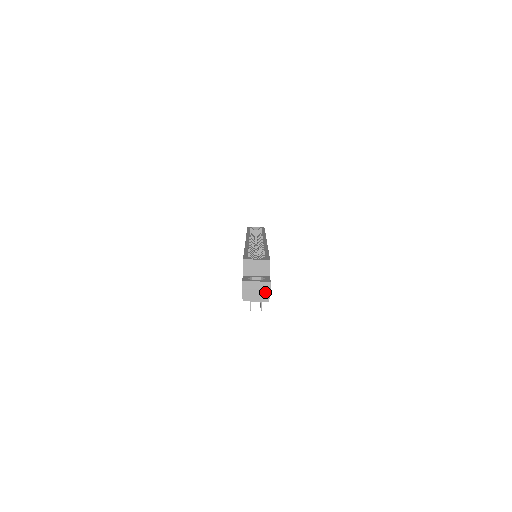
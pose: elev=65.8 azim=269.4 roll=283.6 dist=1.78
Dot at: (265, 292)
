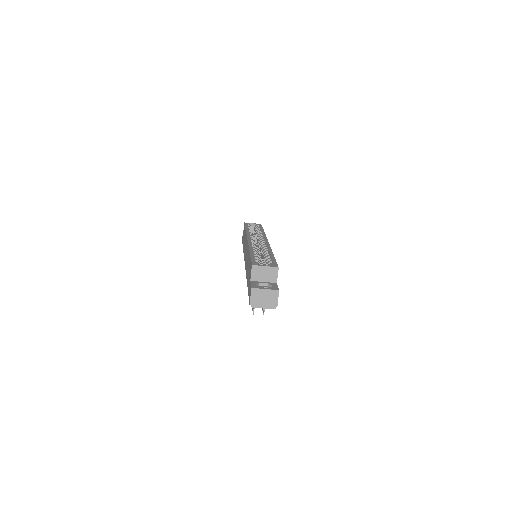
Dot at: (273, 300)
